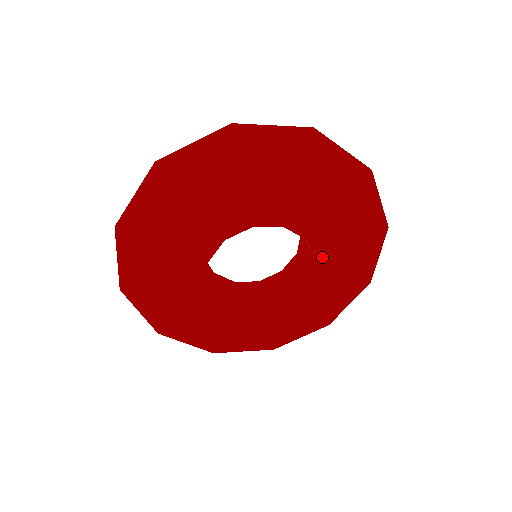
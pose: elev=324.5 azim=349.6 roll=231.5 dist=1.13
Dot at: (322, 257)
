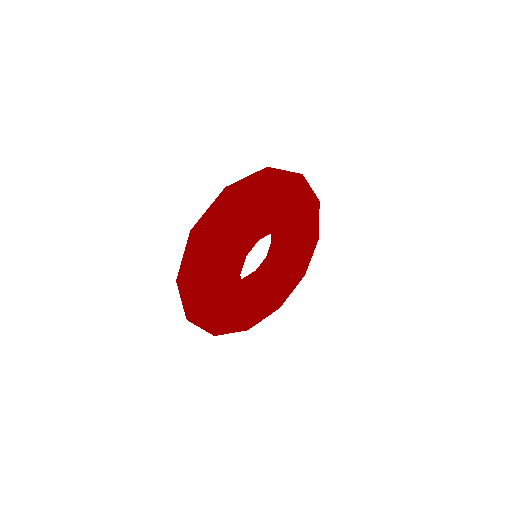
Dot at: (286, 223)
